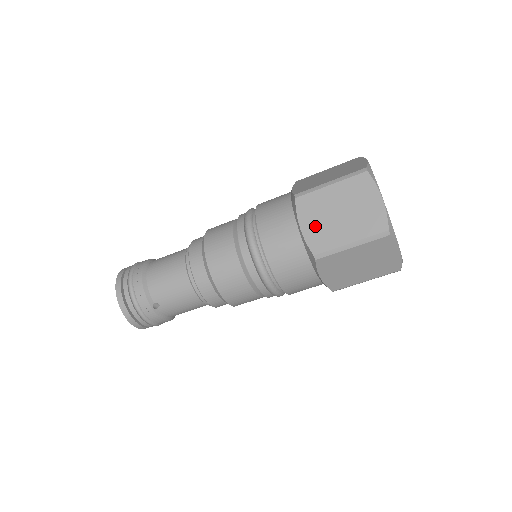
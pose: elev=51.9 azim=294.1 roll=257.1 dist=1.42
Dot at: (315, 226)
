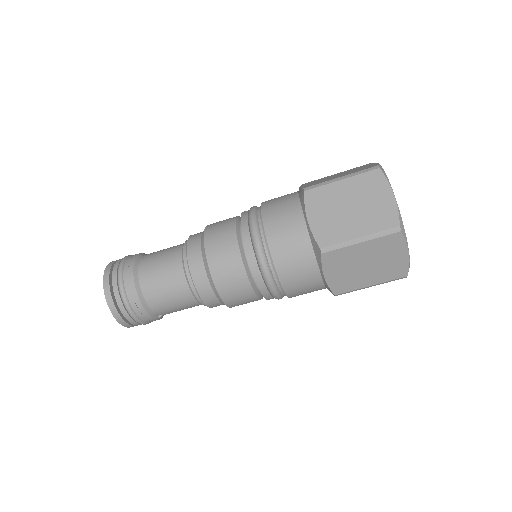
Dot at: (339, 275)
